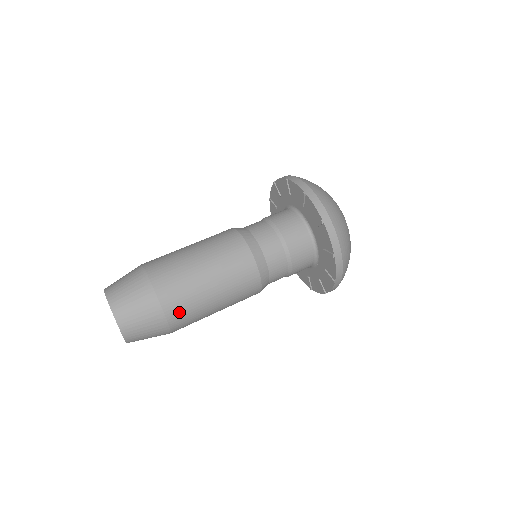
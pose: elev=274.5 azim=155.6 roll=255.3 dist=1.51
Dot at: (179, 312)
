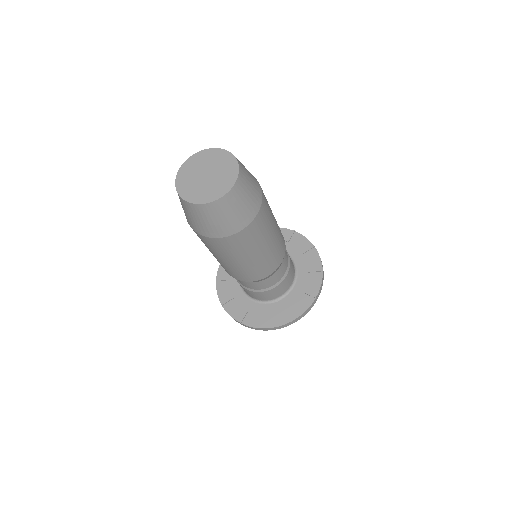
Dot at: (258, 226)
